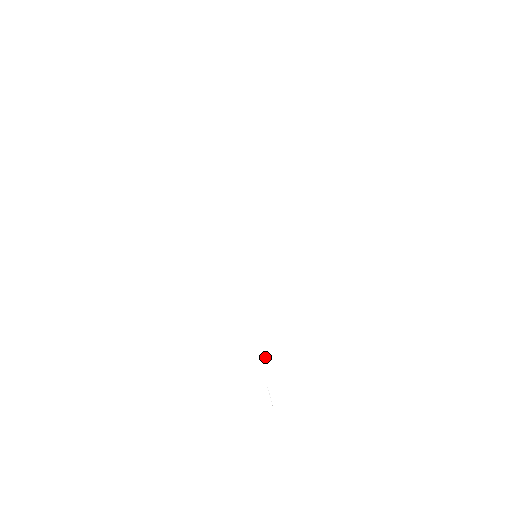
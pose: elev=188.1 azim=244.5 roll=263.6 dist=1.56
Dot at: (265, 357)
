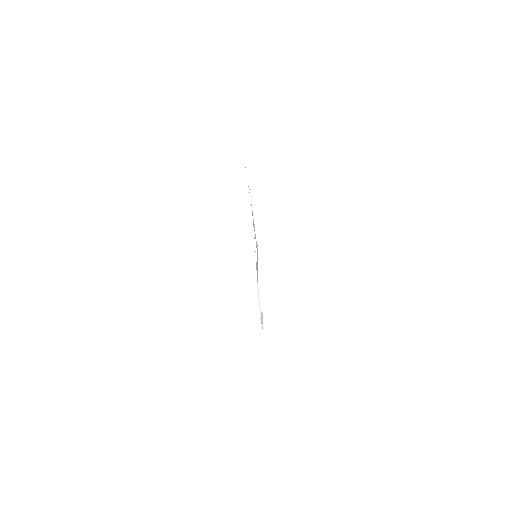
Dot at: occluded
